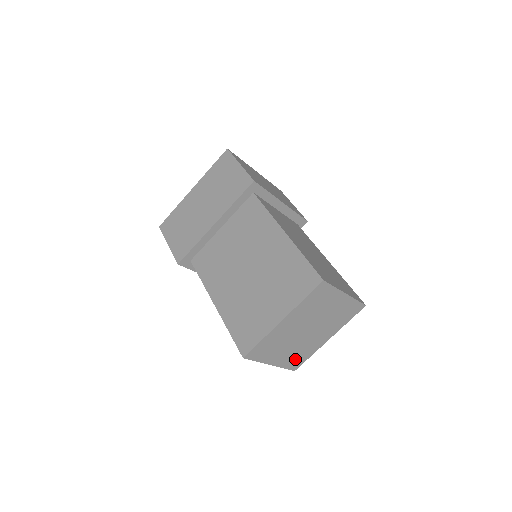
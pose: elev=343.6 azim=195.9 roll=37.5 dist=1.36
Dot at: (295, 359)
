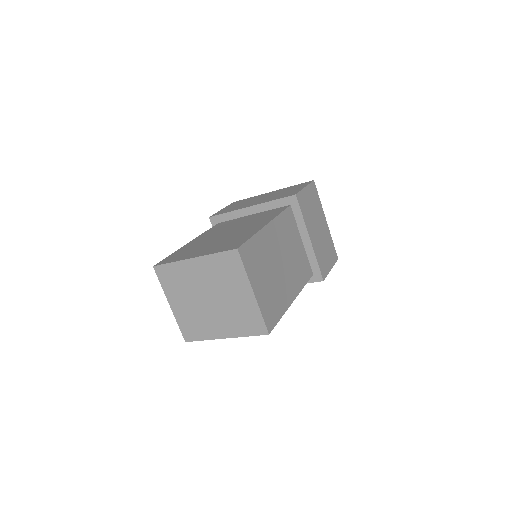
Dot at: (190, 325)
